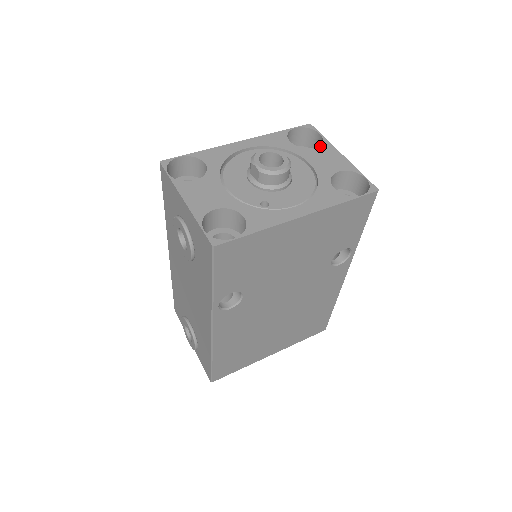
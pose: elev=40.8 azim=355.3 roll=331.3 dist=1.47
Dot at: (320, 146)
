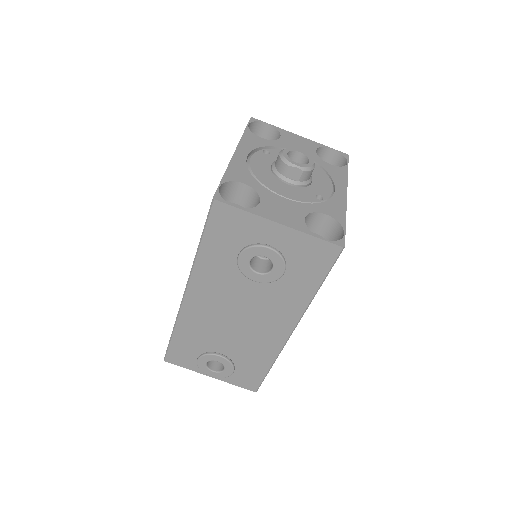
Dot at: (282, 134)
